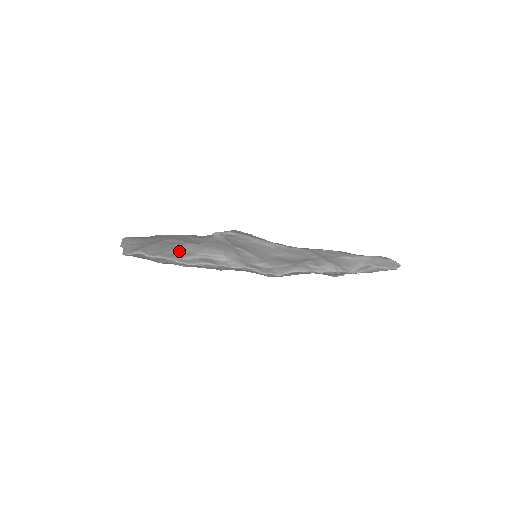
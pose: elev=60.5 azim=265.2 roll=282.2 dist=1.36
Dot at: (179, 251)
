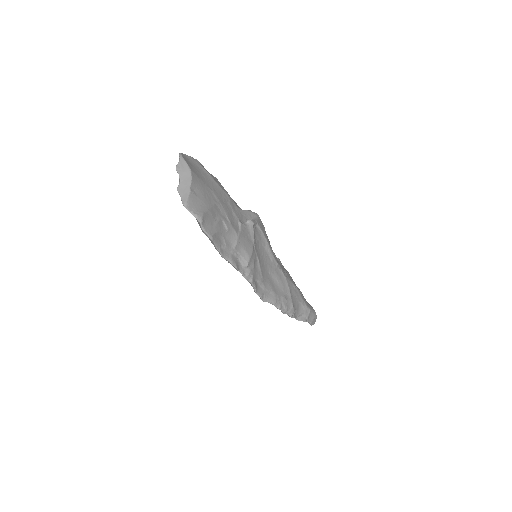
Dot at: (223, 235)
